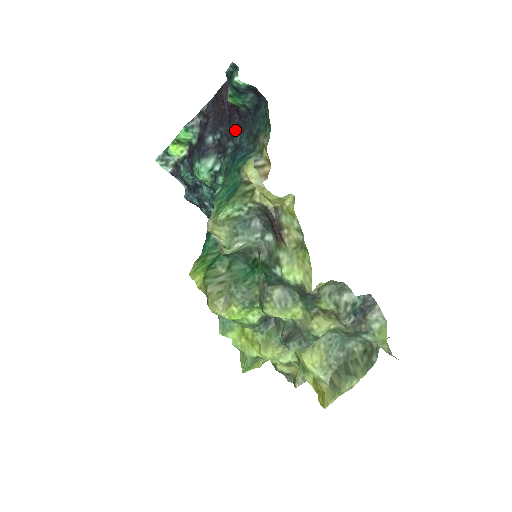
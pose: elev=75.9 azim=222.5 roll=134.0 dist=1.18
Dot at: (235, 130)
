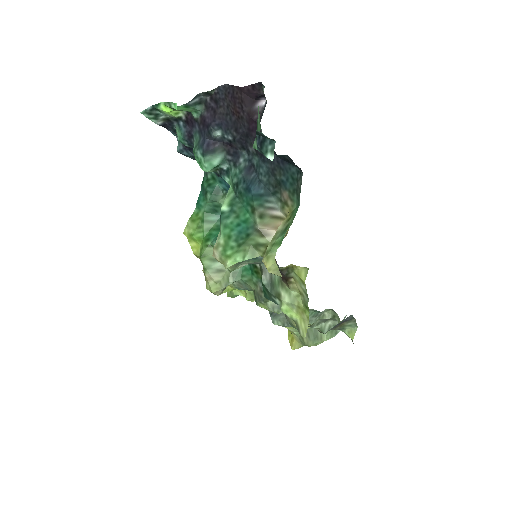
Dot at: (253, 149)
